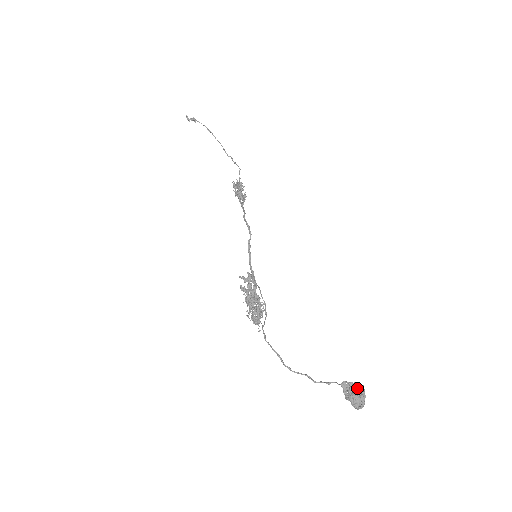
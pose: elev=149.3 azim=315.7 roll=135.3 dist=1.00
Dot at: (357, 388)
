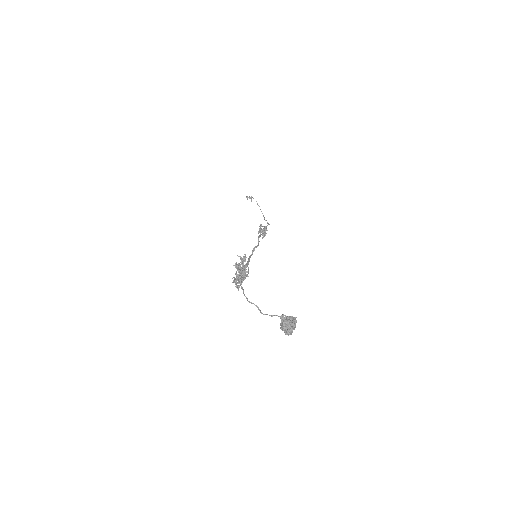
Dot at: (292, 321)
